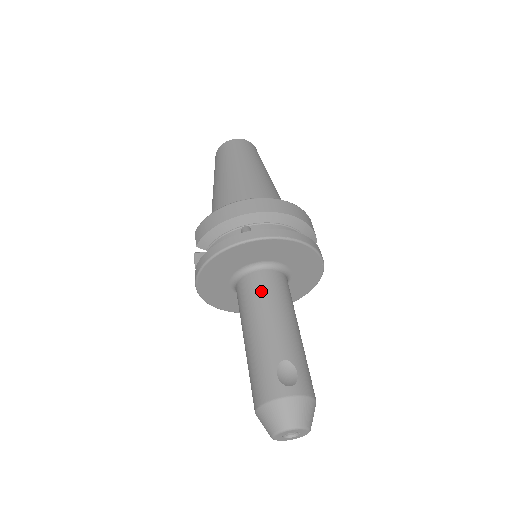
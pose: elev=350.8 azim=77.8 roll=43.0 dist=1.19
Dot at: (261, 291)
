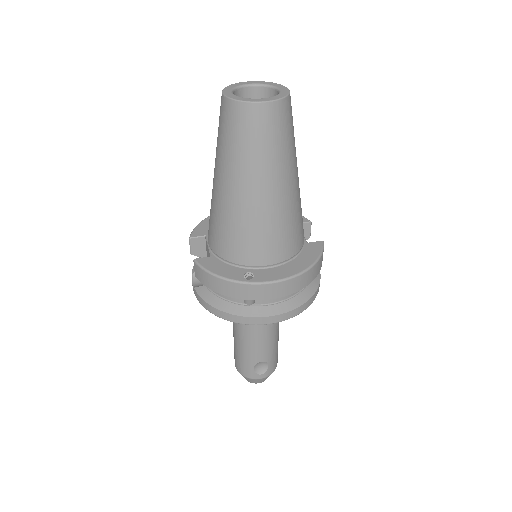
Dot at: occluded
